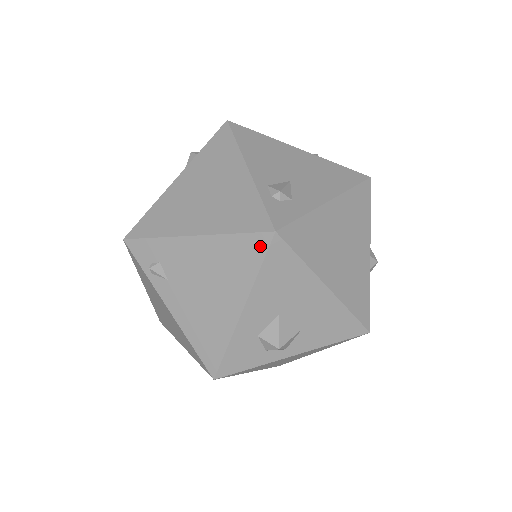
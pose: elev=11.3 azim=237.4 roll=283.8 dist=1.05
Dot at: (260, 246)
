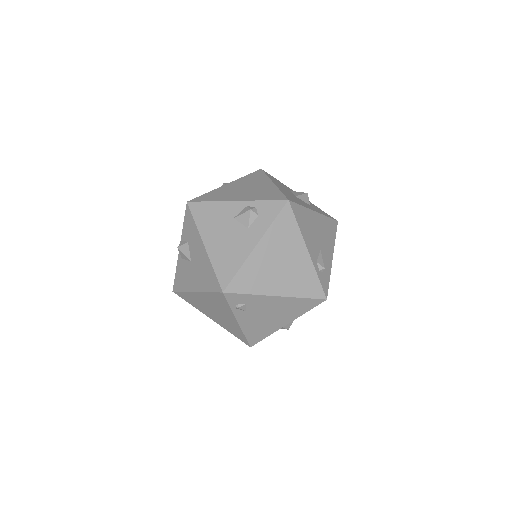
Dot at: (315, 304)
